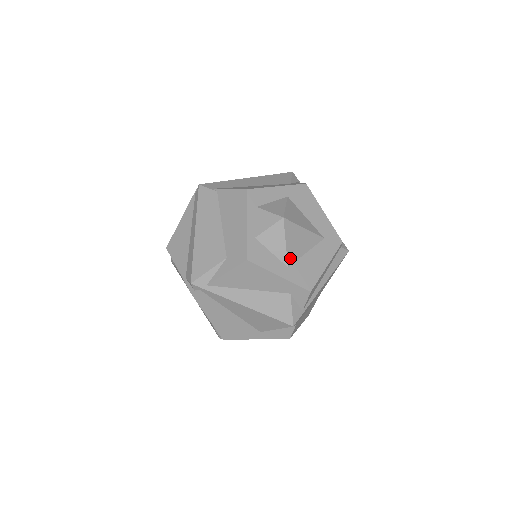
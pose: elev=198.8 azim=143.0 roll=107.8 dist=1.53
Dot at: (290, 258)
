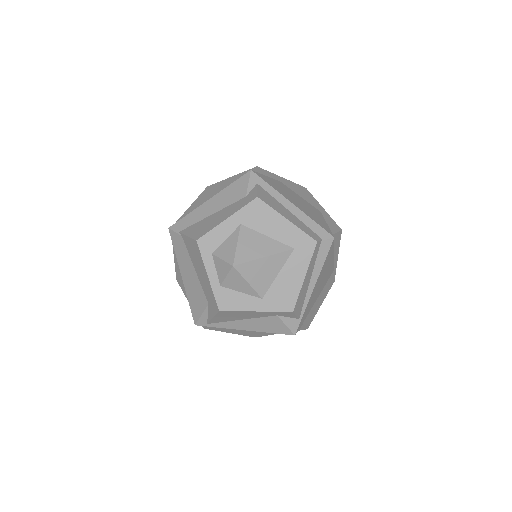
Dot at: (260, 290)
